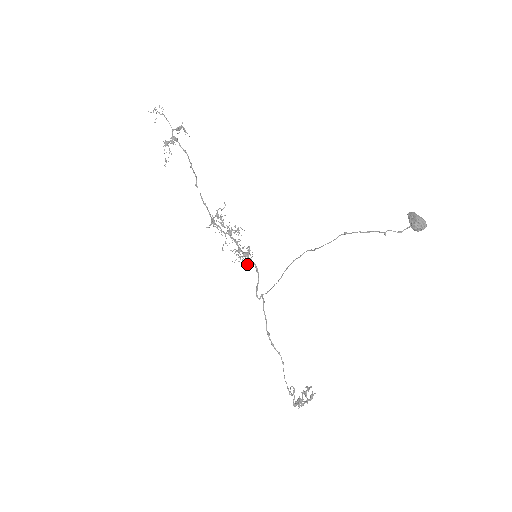
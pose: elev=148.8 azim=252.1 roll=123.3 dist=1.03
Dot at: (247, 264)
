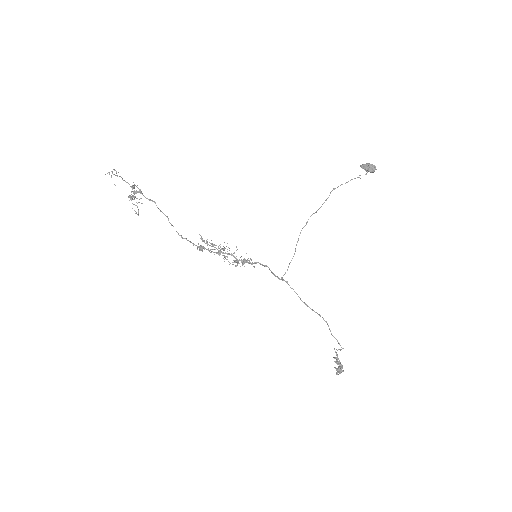
Dot at: occluded
